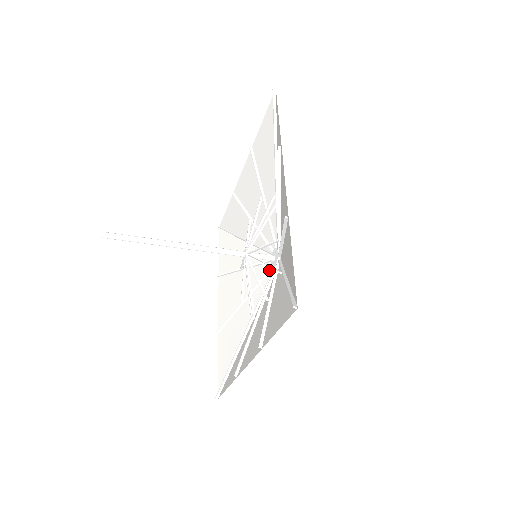
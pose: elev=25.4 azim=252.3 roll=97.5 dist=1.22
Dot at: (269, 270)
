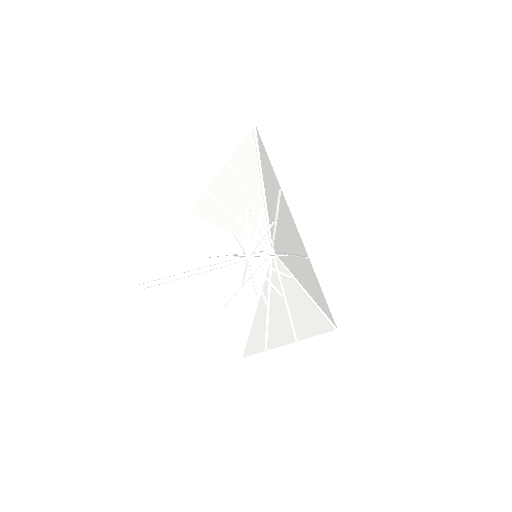
Dot at: (265, 260)
